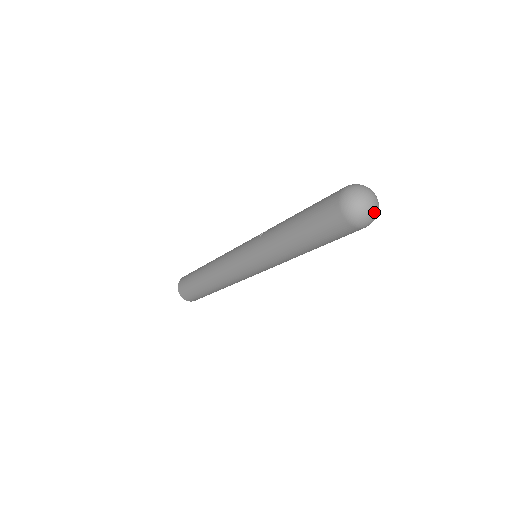
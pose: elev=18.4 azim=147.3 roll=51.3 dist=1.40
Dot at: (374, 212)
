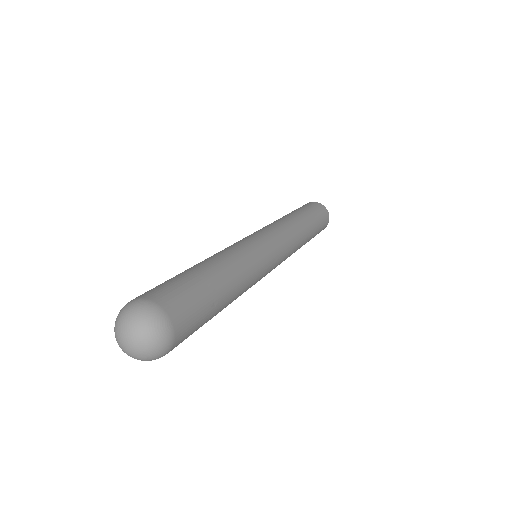
Dot at: (146, 345)
